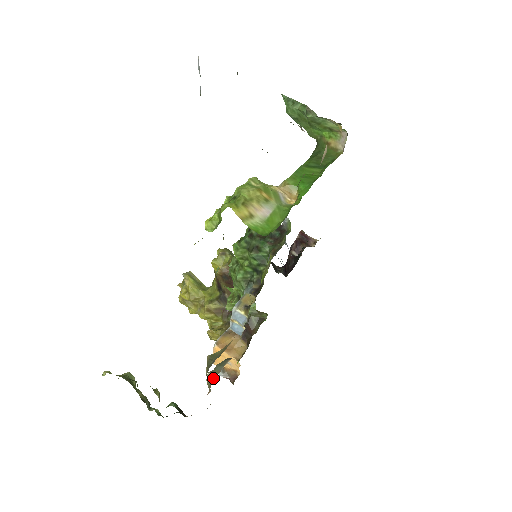
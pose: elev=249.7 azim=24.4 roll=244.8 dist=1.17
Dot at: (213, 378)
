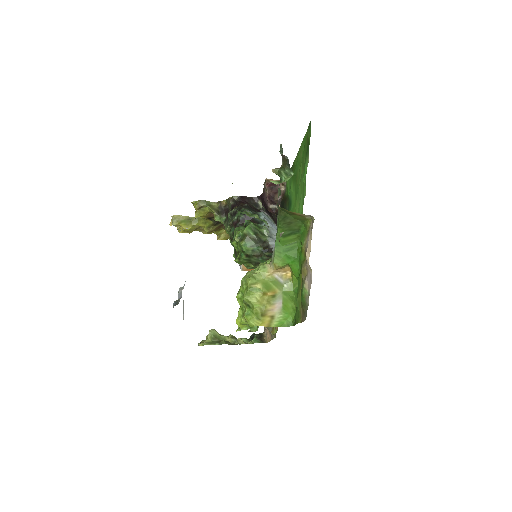
Dot at: occluded
